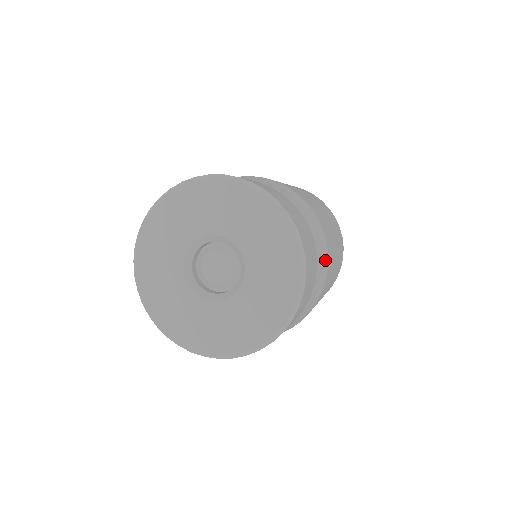
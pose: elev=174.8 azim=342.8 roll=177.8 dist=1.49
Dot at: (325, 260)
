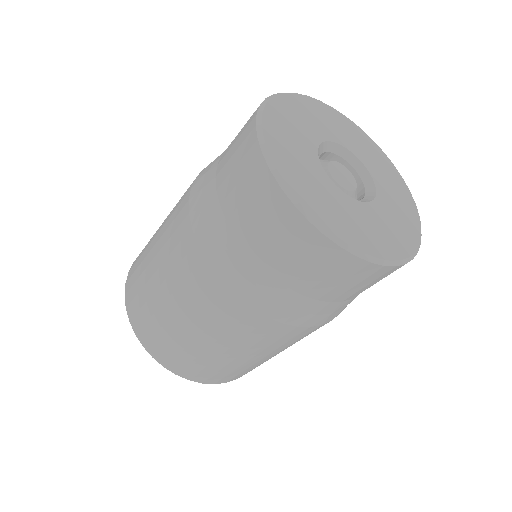
Dot at: occluded
